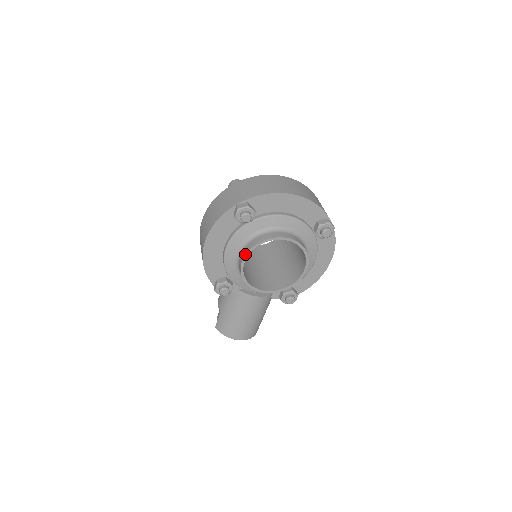
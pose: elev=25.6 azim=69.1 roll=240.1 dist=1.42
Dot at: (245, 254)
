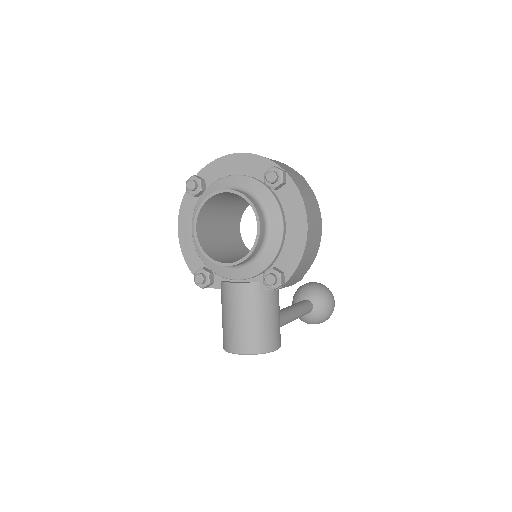
Dot at: (194, 220)
